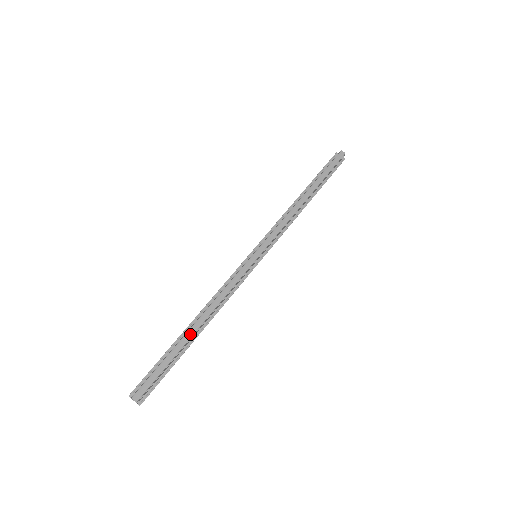
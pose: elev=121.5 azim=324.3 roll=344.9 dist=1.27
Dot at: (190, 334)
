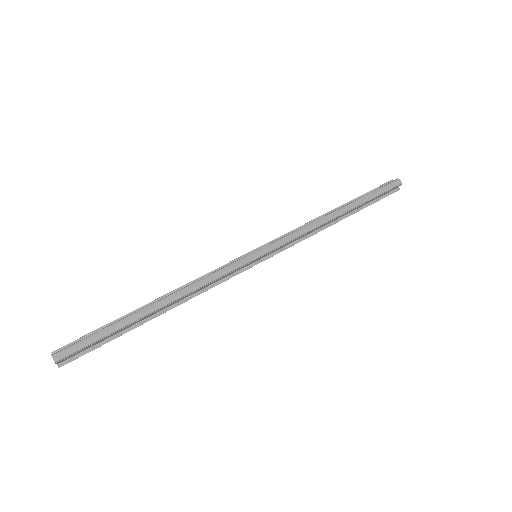
Dot at: (146, 311)
